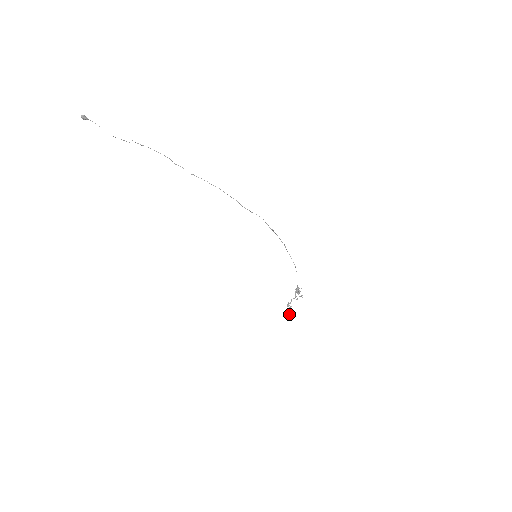
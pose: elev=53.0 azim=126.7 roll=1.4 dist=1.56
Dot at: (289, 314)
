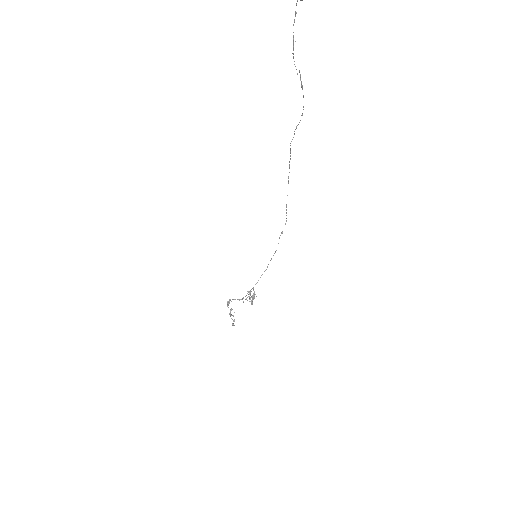
Dot at: occluded
